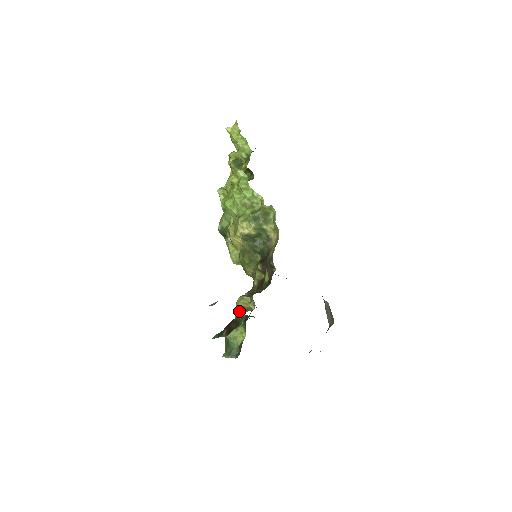
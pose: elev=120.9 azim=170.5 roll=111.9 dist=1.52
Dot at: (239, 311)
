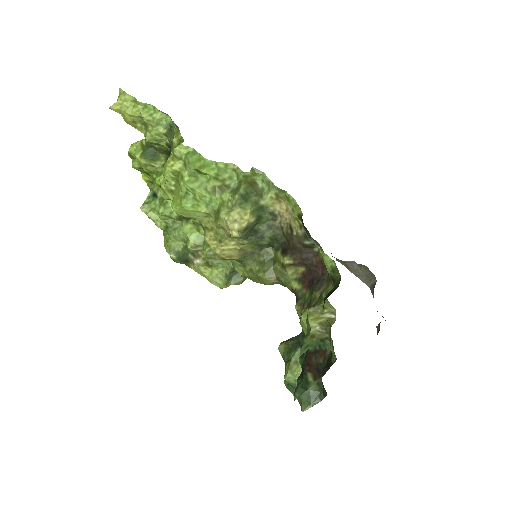
Dot at: occluded
